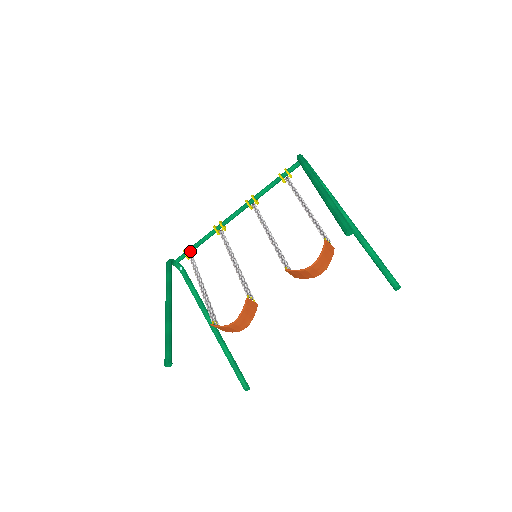
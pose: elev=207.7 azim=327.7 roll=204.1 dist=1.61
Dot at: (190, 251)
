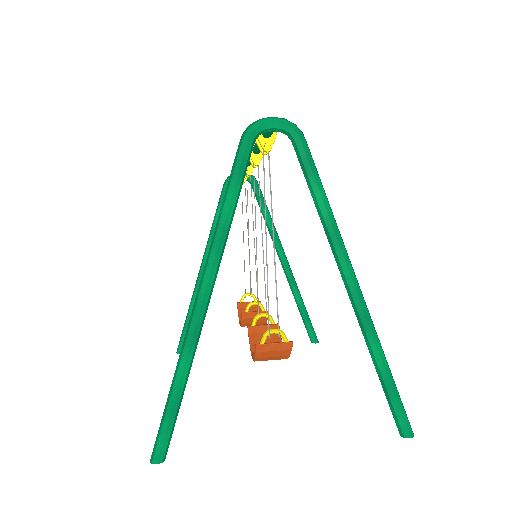
Dot at: occluded
